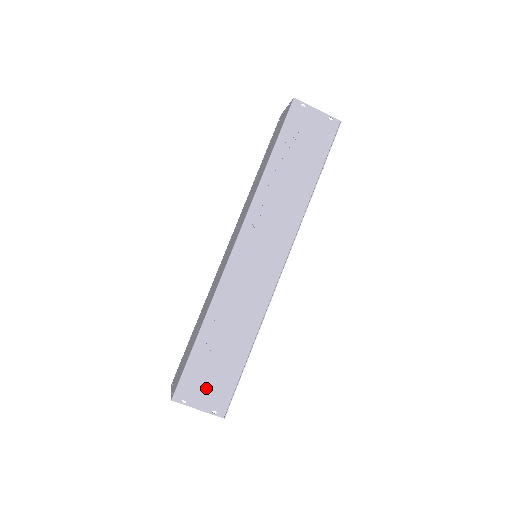
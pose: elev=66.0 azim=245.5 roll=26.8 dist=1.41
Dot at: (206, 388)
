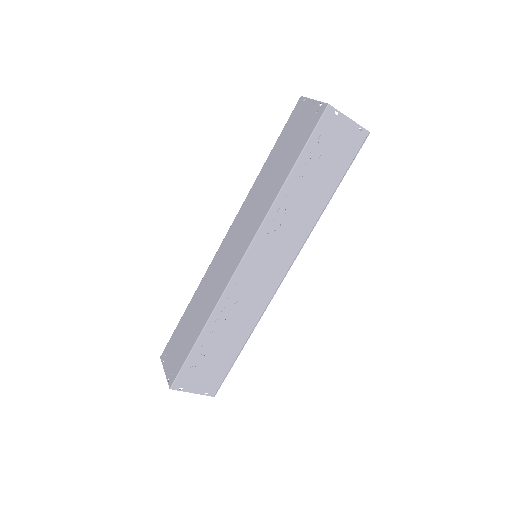
Dot at: (201, 377)
